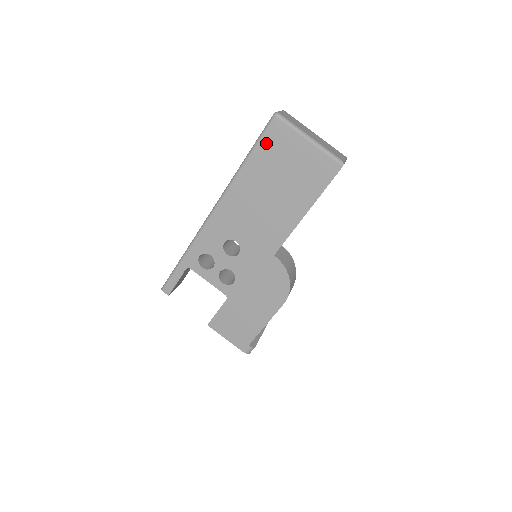
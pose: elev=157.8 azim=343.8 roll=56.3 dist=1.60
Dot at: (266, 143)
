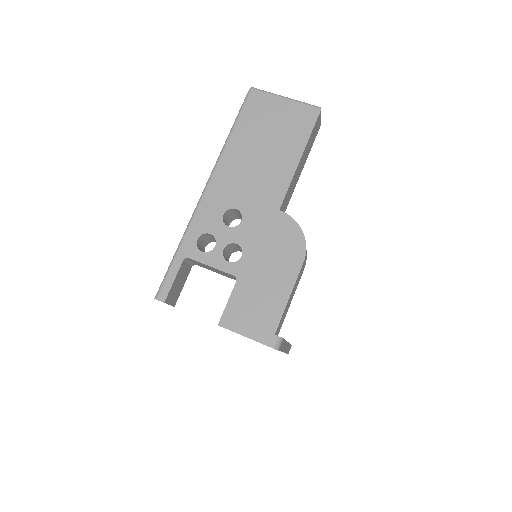
Dot at: (248, 111)
